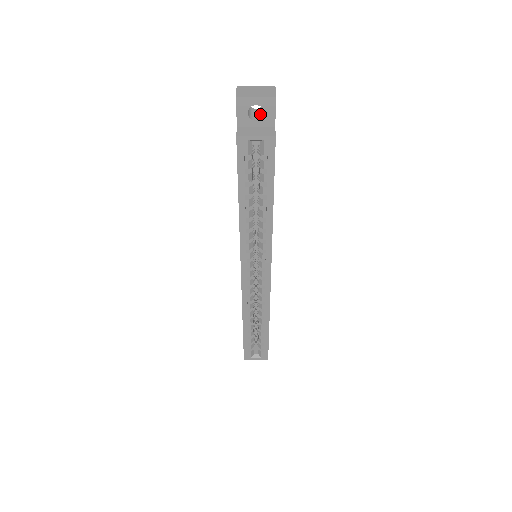
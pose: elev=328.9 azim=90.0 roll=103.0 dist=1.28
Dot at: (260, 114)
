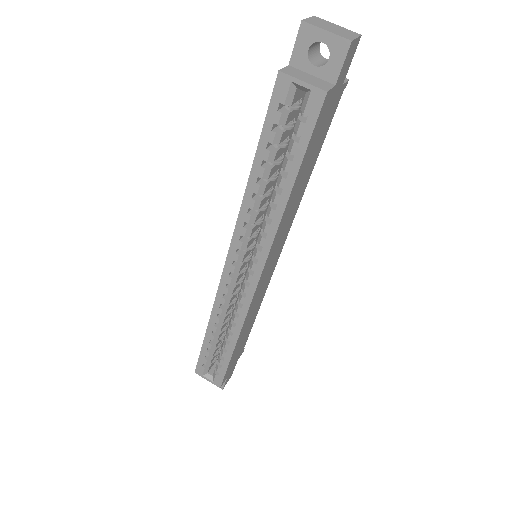
Dot at: (325, 62)
